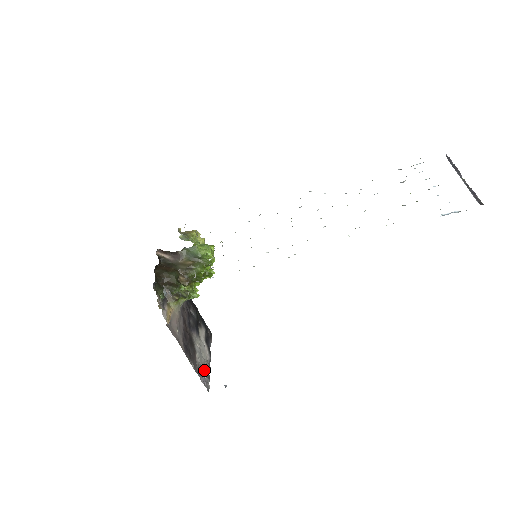
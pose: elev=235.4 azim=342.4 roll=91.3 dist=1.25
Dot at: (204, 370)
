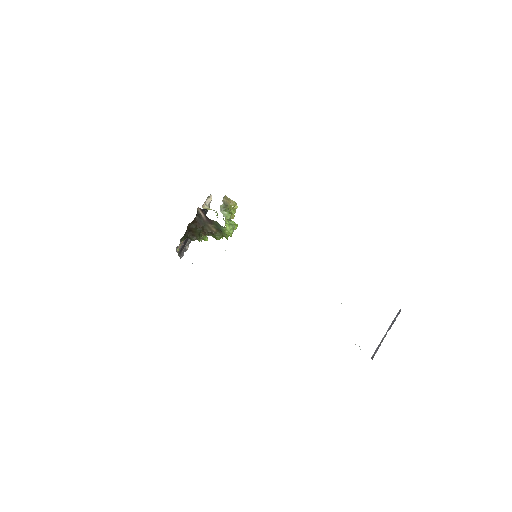
Dot at: occluded
